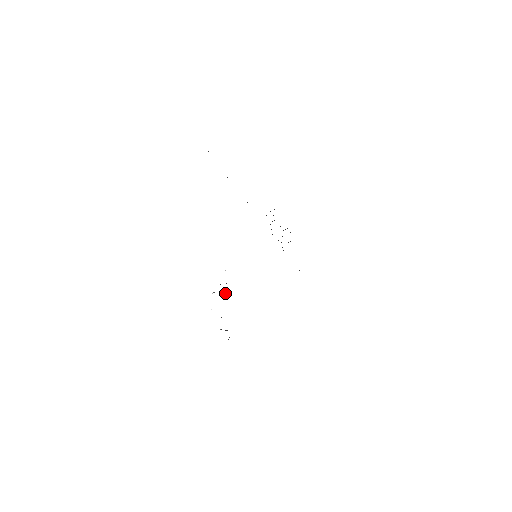
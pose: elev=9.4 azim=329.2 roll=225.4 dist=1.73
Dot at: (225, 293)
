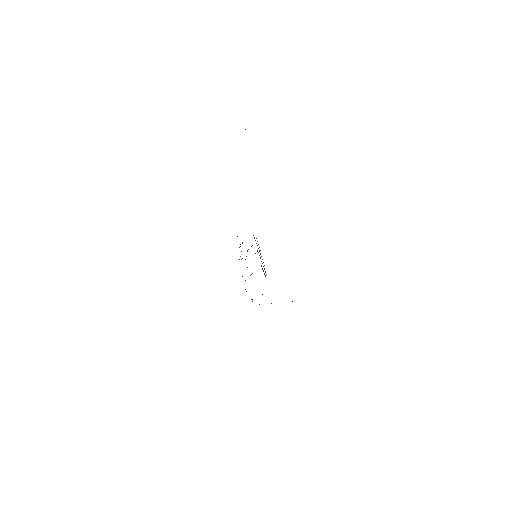
Dot at: occluded
